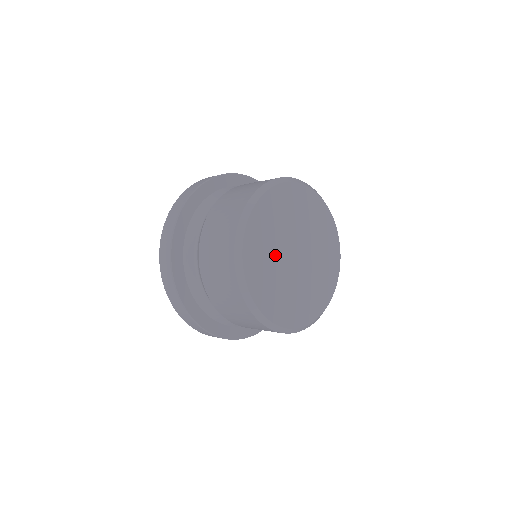
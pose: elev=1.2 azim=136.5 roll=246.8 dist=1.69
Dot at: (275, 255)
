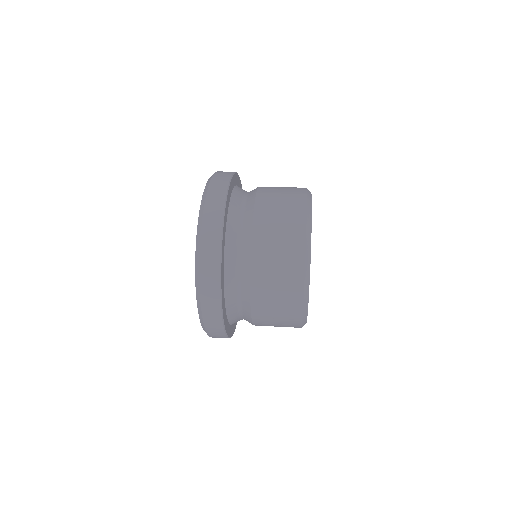
Dot at: occluded
